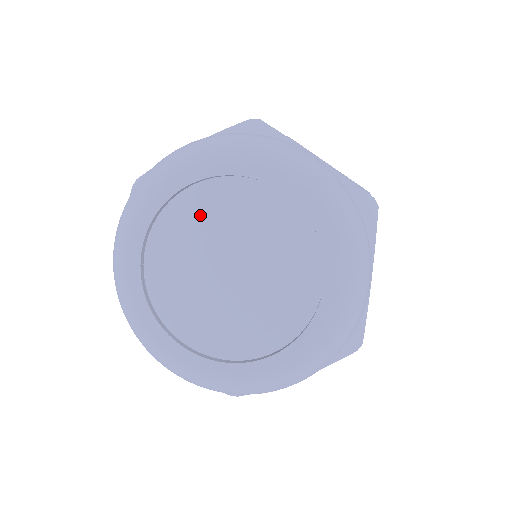
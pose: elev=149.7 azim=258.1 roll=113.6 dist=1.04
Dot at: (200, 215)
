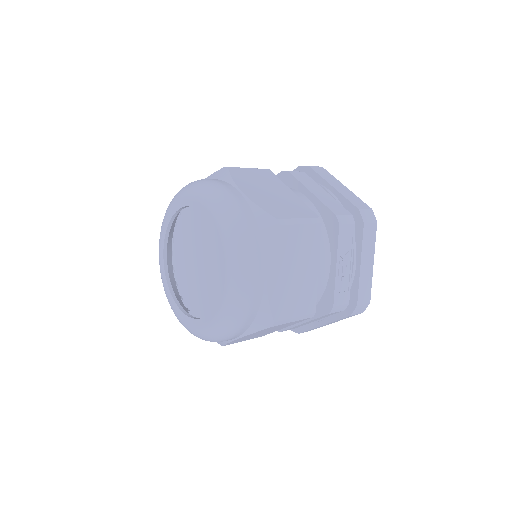
Dot at: (192, 228)
